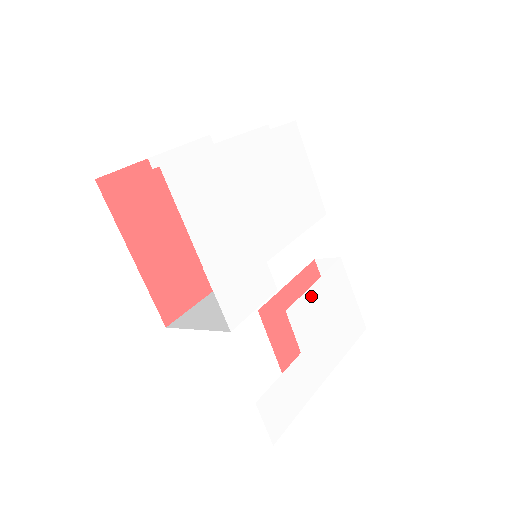
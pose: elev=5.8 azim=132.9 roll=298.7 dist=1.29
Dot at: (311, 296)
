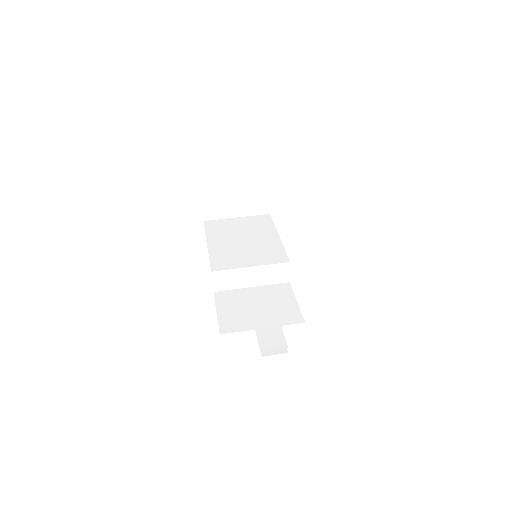
Dot at: occluded
